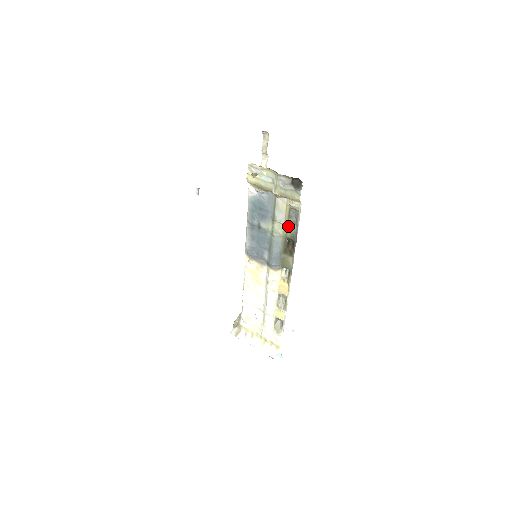
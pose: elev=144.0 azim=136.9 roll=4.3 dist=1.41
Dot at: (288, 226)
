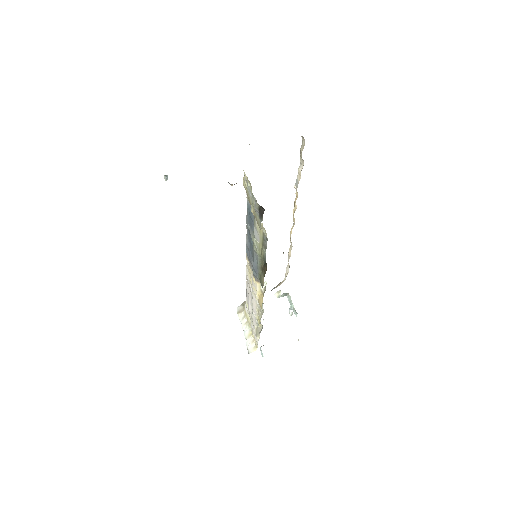
Dot at: (262, 248)
